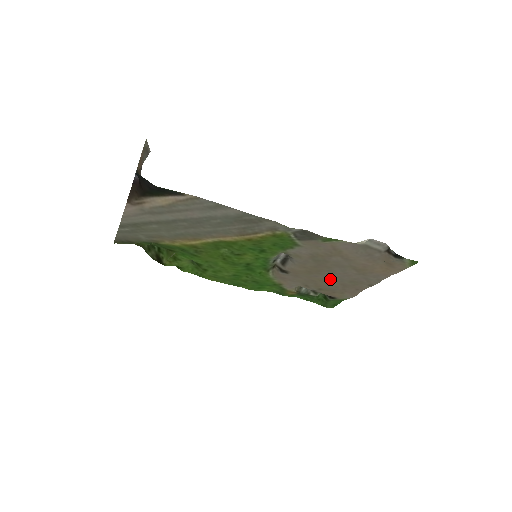
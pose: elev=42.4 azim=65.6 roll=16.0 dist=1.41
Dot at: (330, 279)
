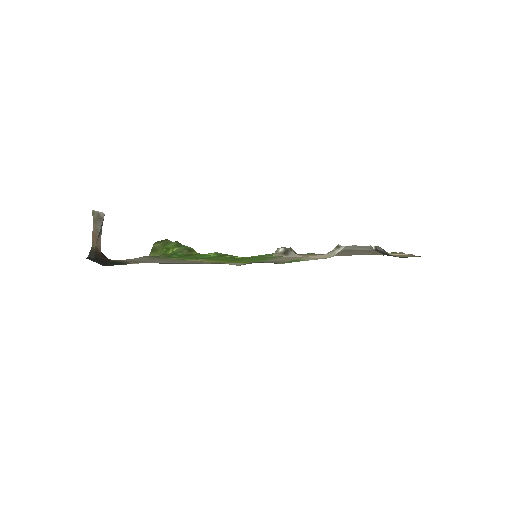
Dot at: occluded
